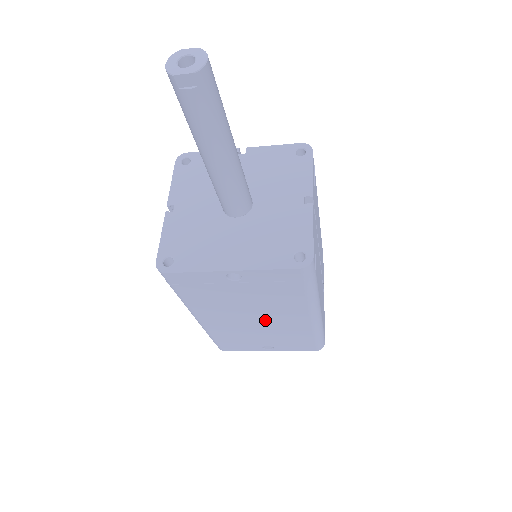
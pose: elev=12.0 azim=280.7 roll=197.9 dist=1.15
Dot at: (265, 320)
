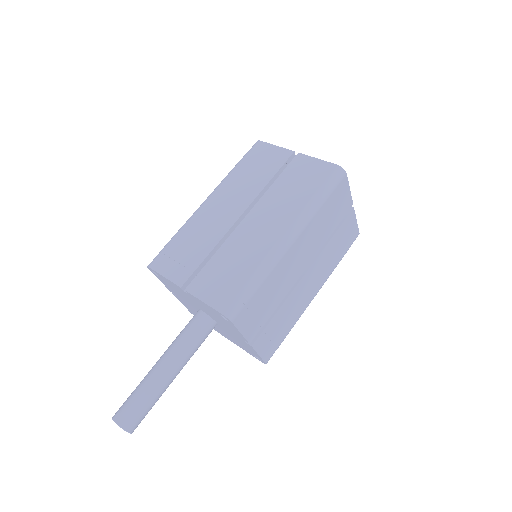
Dot at: occluded
